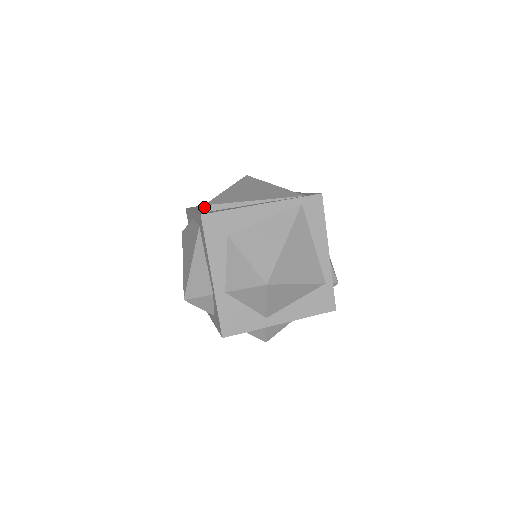
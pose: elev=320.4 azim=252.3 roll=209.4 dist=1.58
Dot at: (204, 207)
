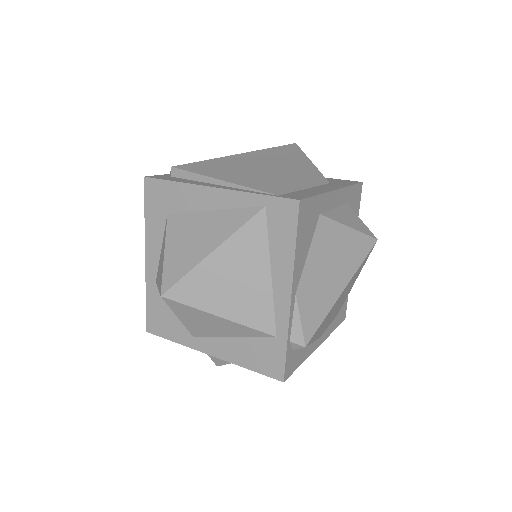
Dot at: (171, 169)
